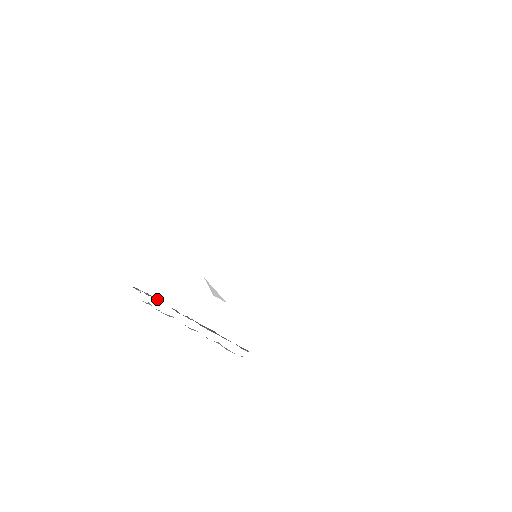
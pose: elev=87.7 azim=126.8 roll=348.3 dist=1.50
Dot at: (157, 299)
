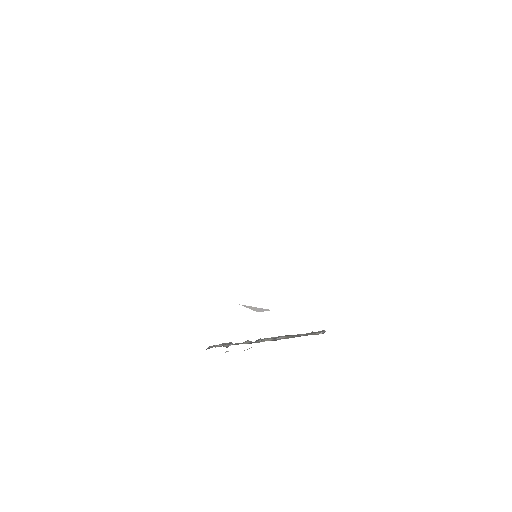
Dot at: (230, 343)
